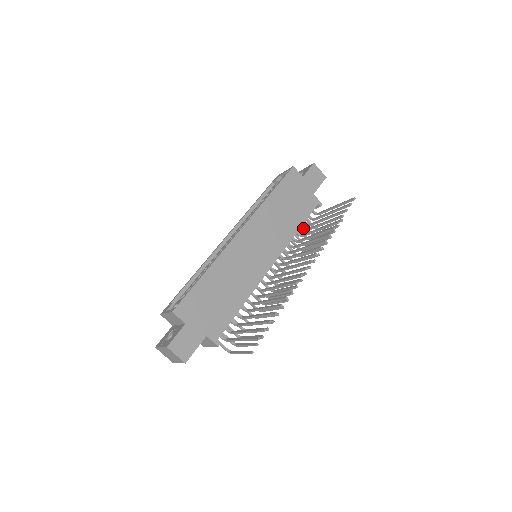
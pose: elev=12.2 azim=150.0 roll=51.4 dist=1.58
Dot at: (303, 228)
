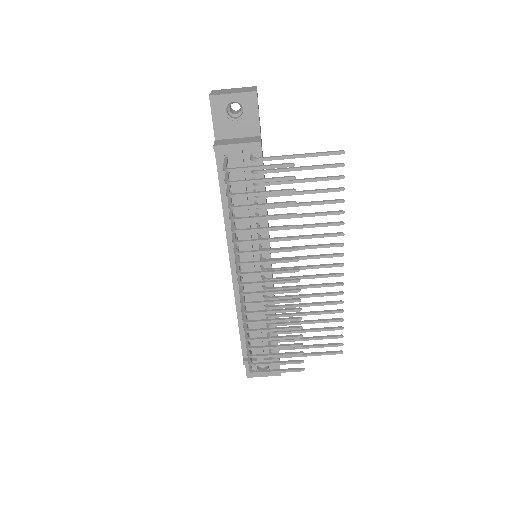
Dot at: occluded
